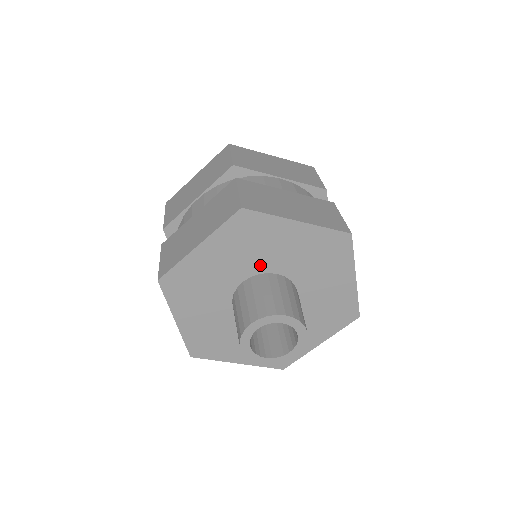
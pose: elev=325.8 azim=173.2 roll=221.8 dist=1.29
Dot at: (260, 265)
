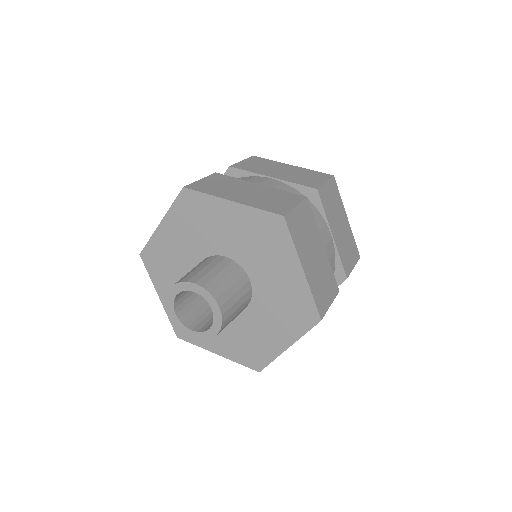
Dot at: (211, 246)
